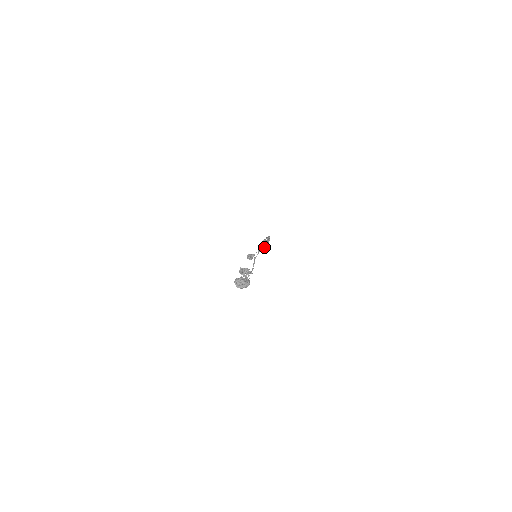
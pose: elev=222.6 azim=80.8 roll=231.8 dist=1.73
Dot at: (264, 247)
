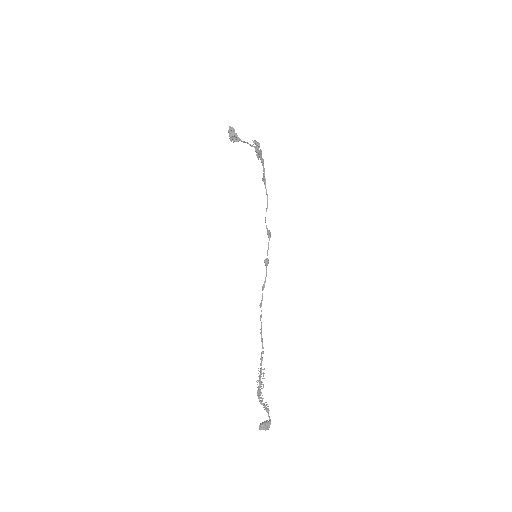
Dot at: occluded
